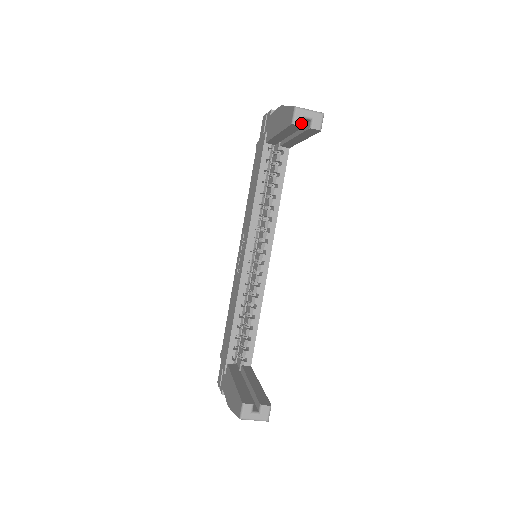
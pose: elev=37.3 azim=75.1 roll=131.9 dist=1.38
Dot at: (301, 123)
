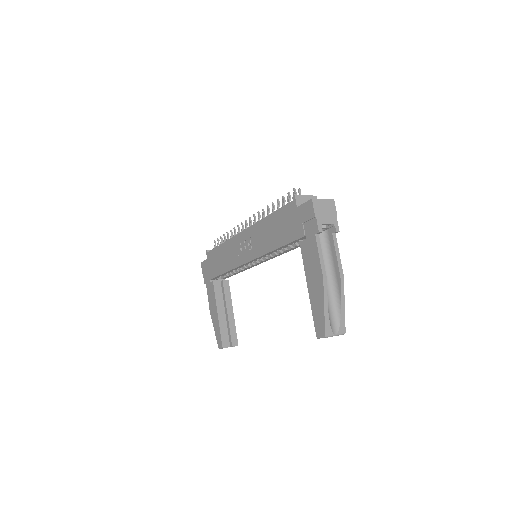
Dot at: occluded
